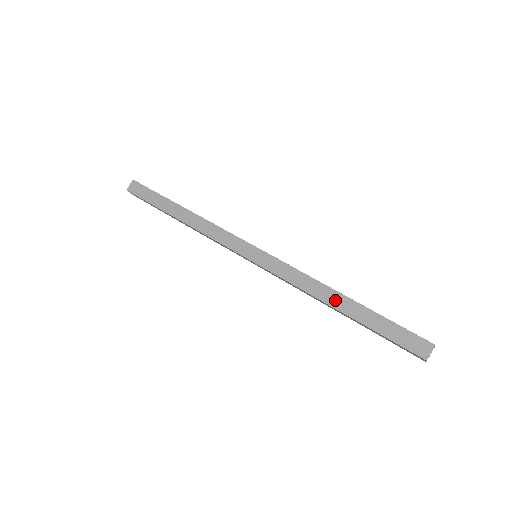
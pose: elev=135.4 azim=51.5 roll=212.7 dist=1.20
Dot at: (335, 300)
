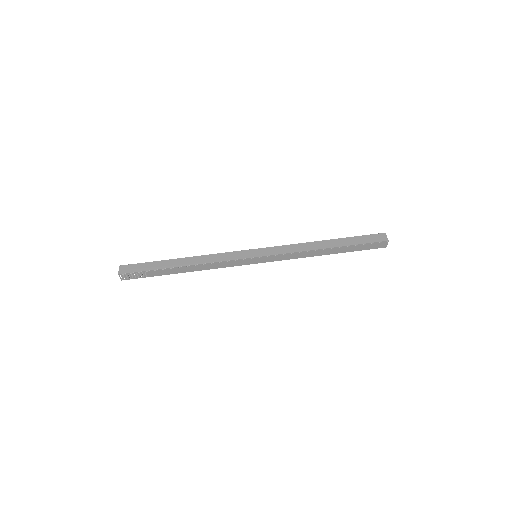
Dot at: (324, 245)
